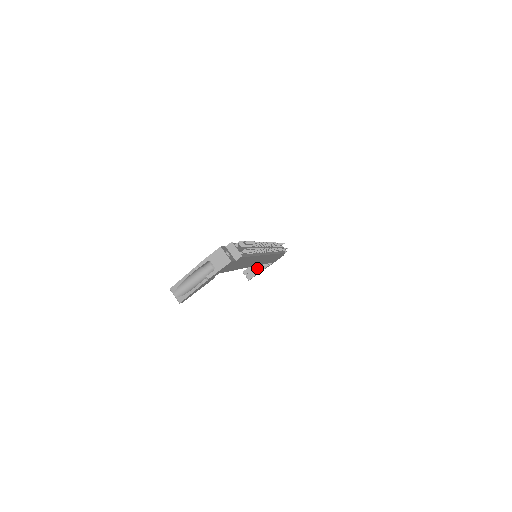
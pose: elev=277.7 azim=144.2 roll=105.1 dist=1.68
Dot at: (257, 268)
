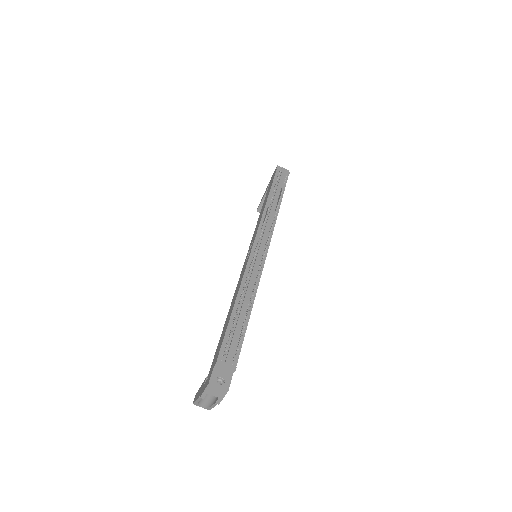
Dot at: occluded
